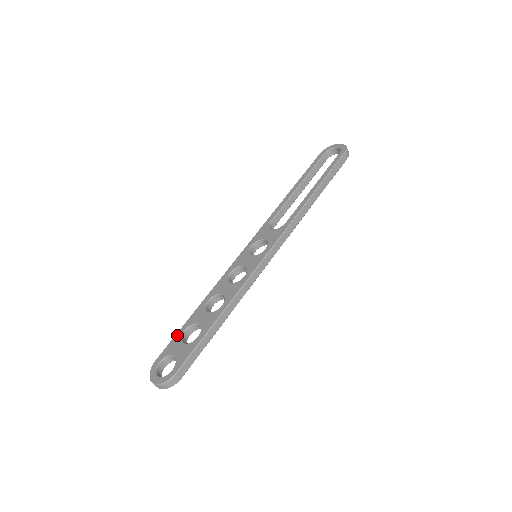
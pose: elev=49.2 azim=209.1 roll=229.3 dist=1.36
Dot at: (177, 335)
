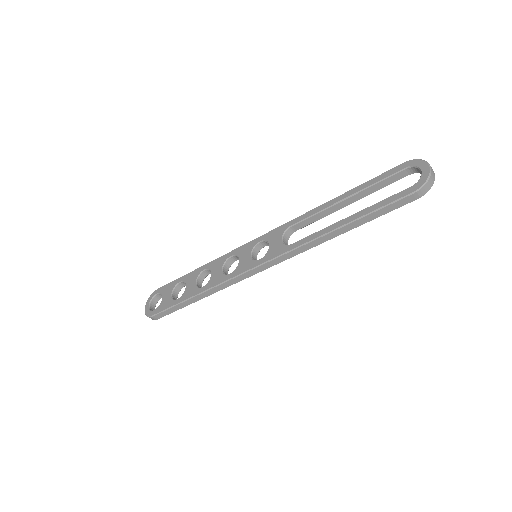
Dot at: (175, 281)
